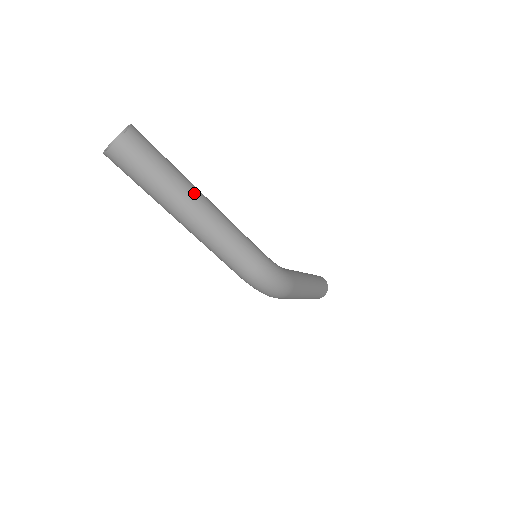
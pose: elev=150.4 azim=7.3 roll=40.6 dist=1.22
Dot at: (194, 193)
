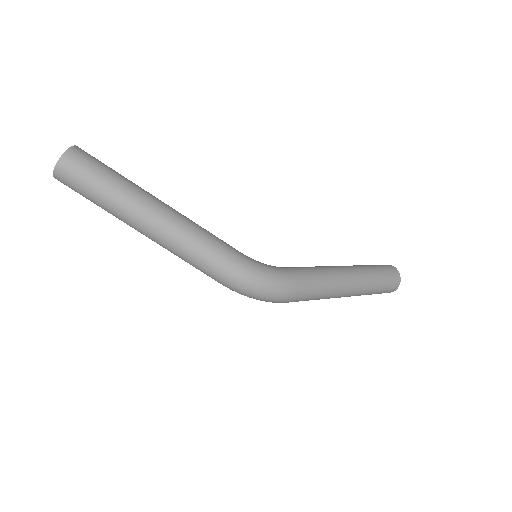
Dot at: (142, 203)
